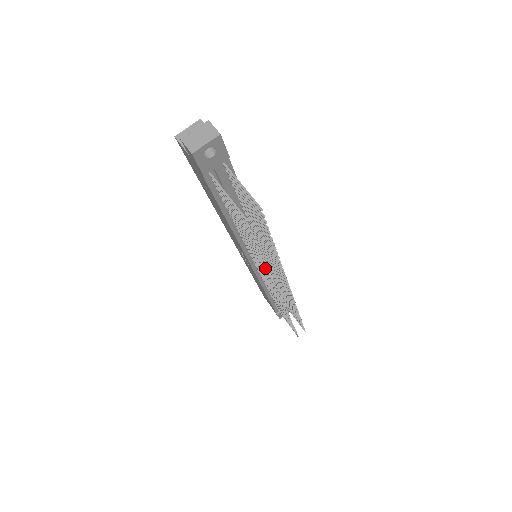
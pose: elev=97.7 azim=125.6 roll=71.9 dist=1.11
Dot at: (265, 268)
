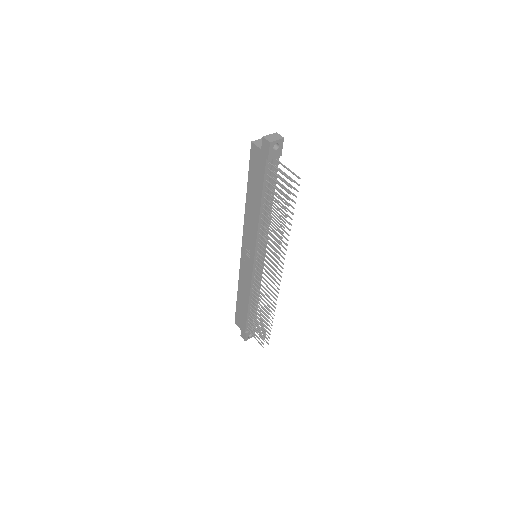
Dot at: (278, 240)
